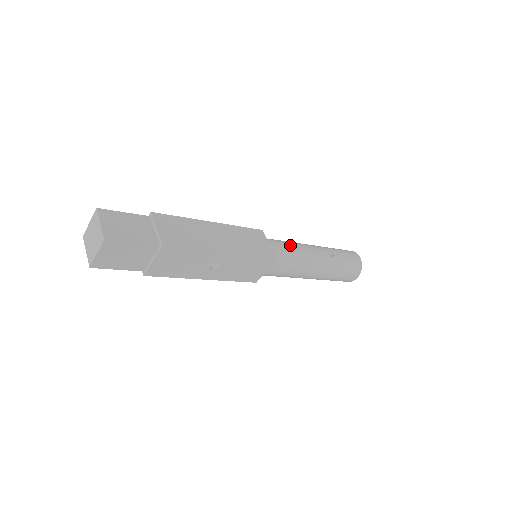
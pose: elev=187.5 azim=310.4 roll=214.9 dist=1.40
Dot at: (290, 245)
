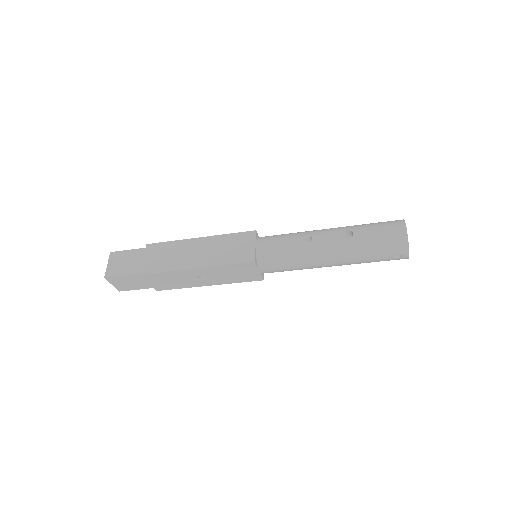
Dot at: (285, 240)
